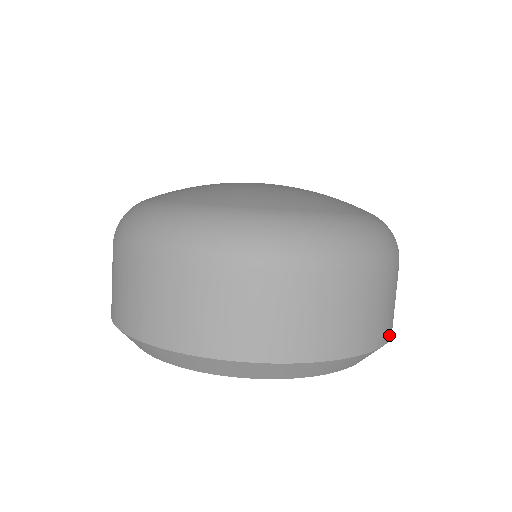
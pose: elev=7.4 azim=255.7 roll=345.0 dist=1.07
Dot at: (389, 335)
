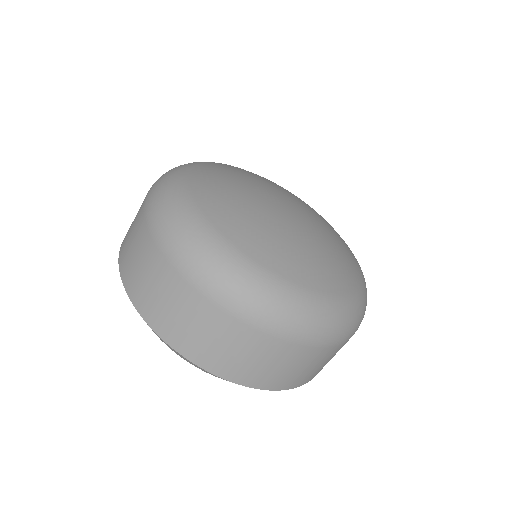
Dot at: occluded
